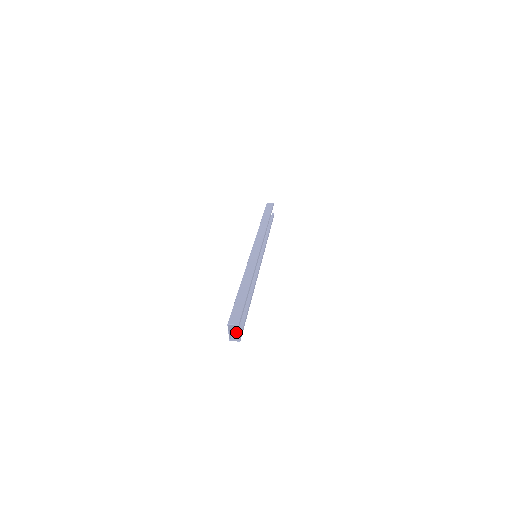
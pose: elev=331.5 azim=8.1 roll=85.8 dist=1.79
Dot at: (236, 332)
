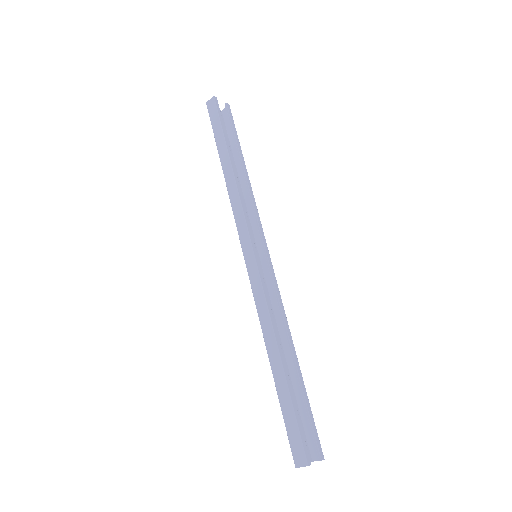
Dot at: (311, 441)
